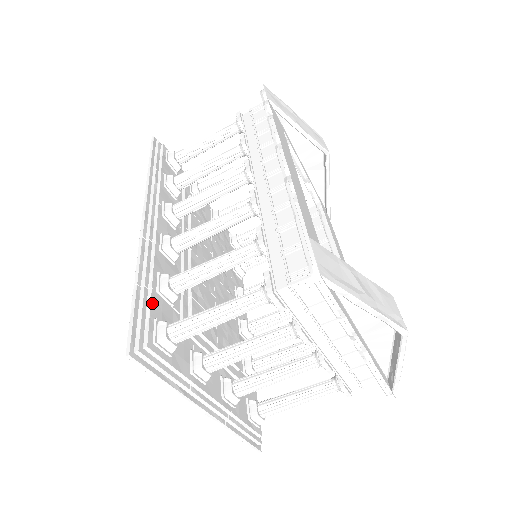
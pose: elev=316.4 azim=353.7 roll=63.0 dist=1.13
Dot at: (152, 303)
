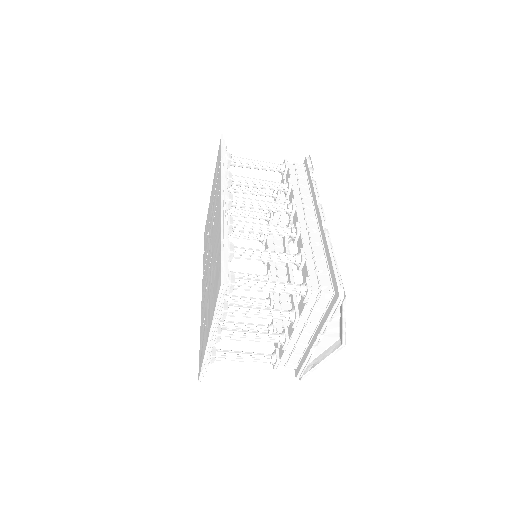
Dot at: occluded
